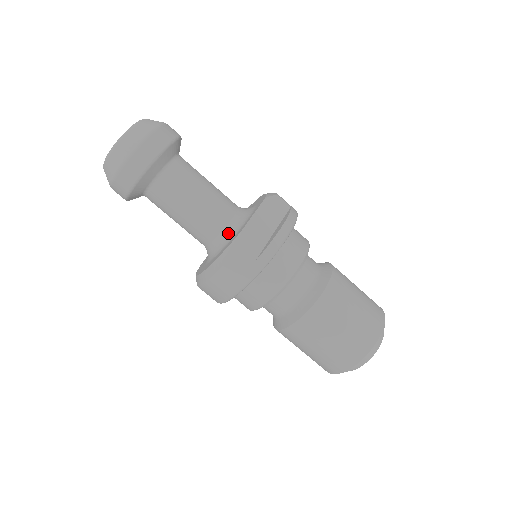
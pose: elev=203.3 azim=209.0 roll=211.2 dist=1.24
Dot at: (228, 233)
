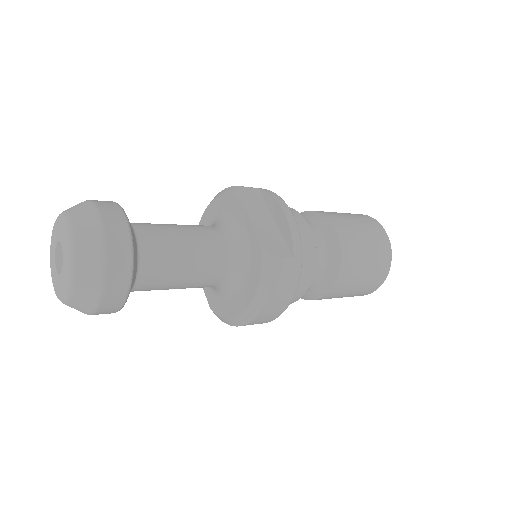
Dot at: (238, 256)
